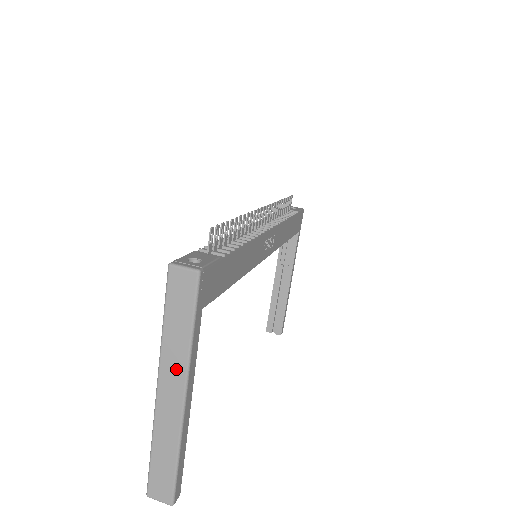
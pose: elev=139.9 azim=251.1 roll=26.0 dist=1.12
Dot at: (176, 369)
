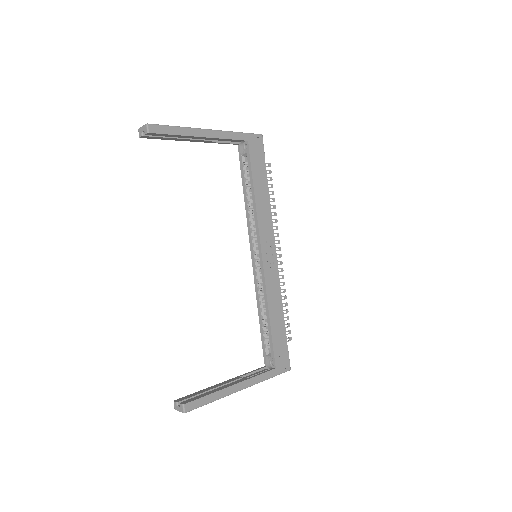
Dot at: occluded
